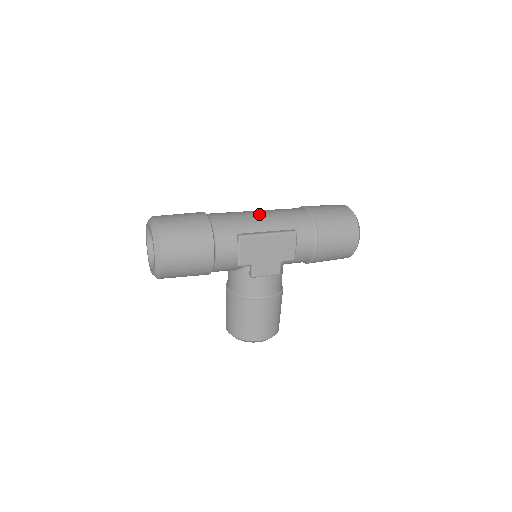
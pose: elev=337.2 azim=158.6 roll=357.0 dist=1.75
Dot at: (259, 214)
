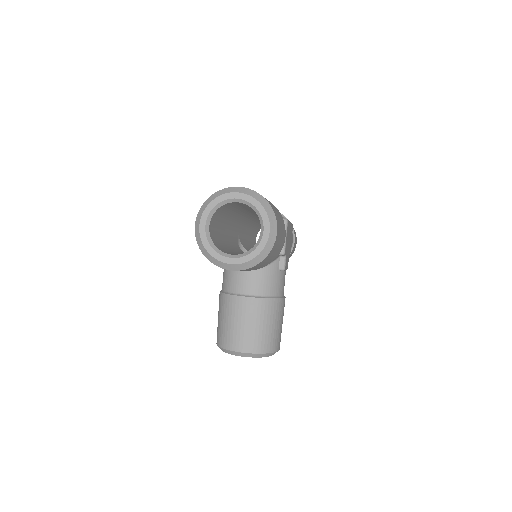
Dot at: occluded
